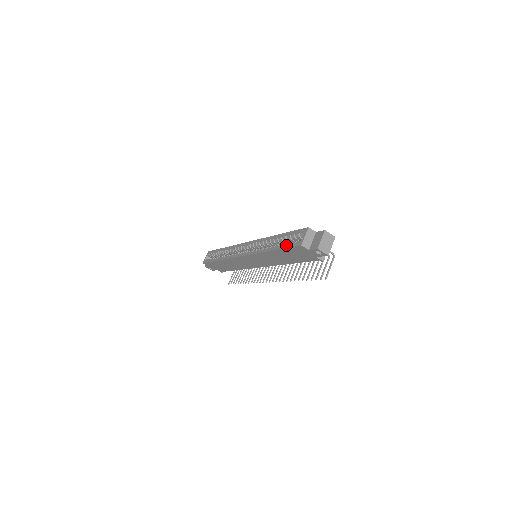
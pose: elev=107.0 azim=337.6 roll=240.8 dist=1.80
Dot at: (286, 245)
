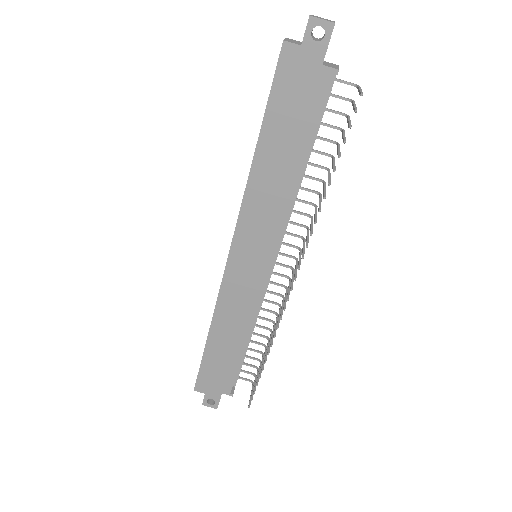
Dot at: occluded
